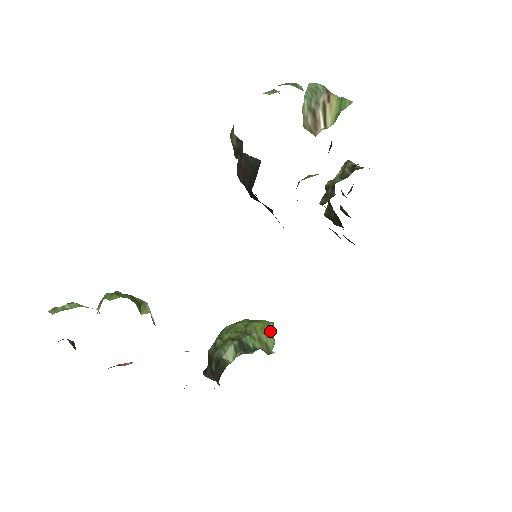
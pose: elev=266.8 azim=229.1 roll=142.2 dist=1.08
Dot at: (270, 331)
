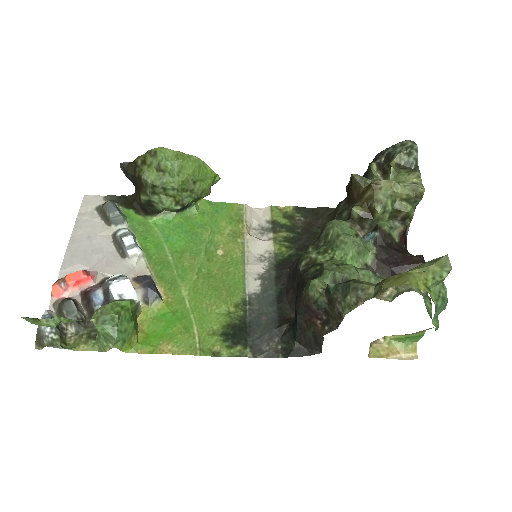
Dot at: (212, 185)
